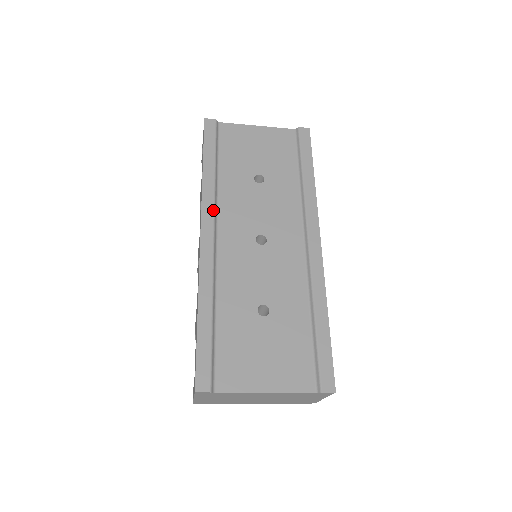
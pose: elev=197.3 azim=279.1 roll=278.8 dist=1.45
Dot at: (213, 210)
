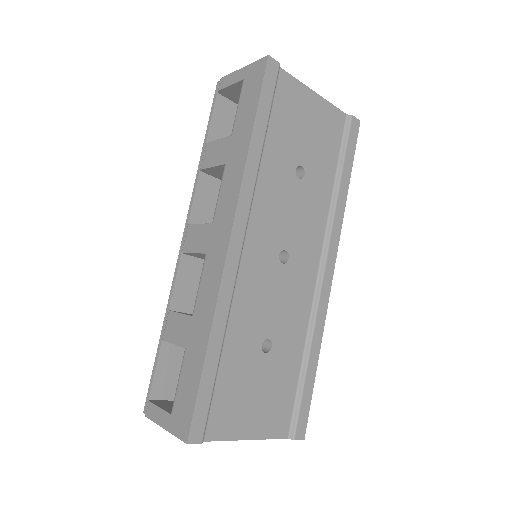
Dot at: (250, 206)
